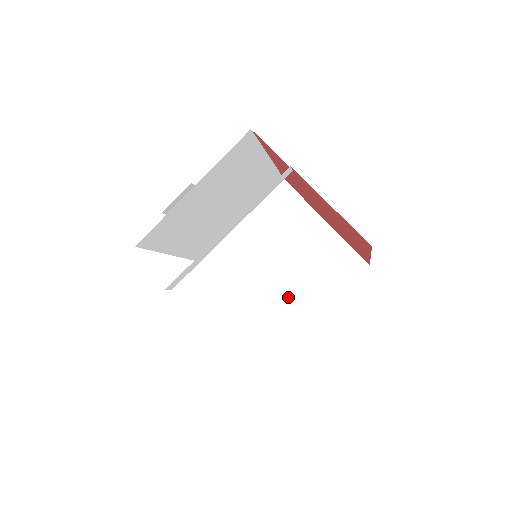
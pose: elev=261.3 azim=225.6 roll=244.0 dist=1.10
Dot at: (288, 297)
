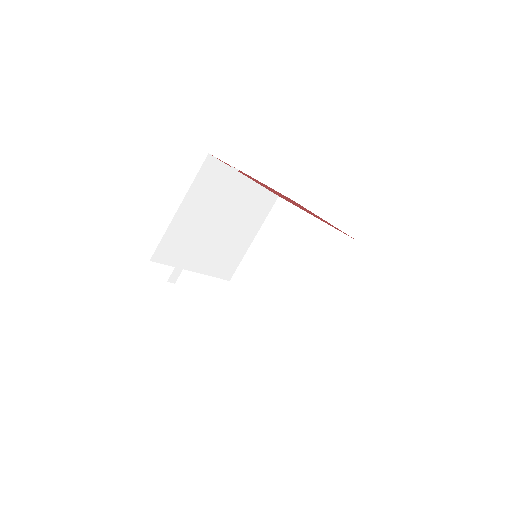
Dot at: (299, 289)
